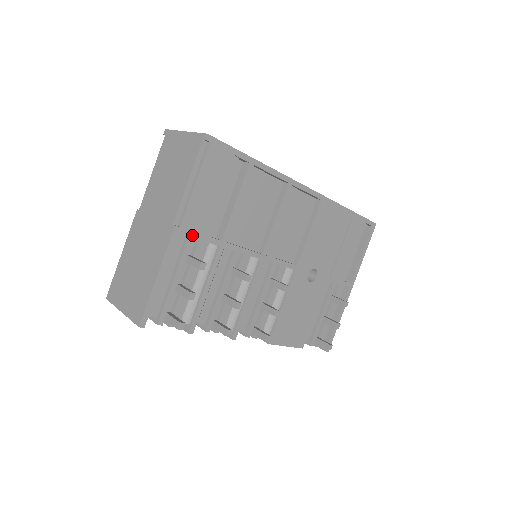
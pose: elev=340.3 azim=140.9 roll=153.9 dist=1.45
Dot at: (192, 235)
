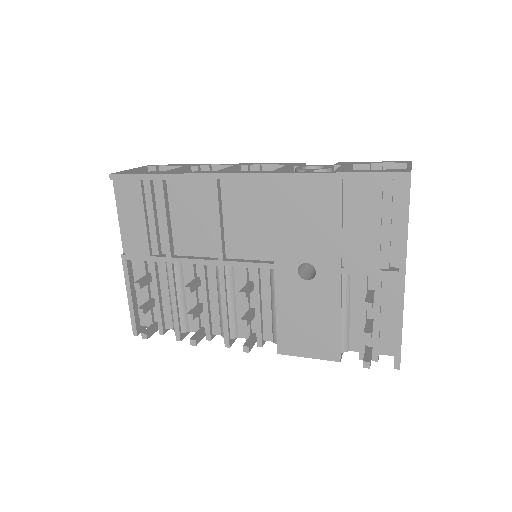
Dot at: (138, 258)
